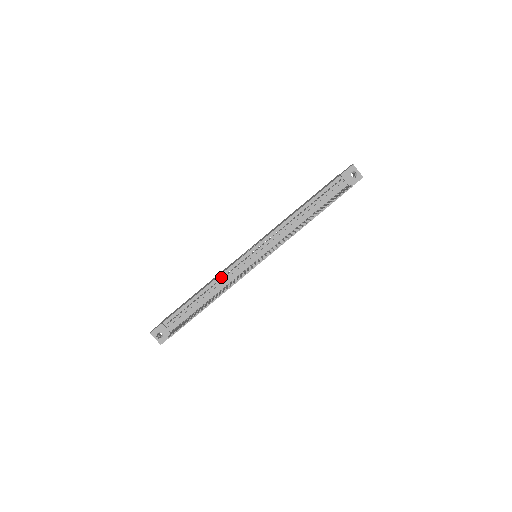
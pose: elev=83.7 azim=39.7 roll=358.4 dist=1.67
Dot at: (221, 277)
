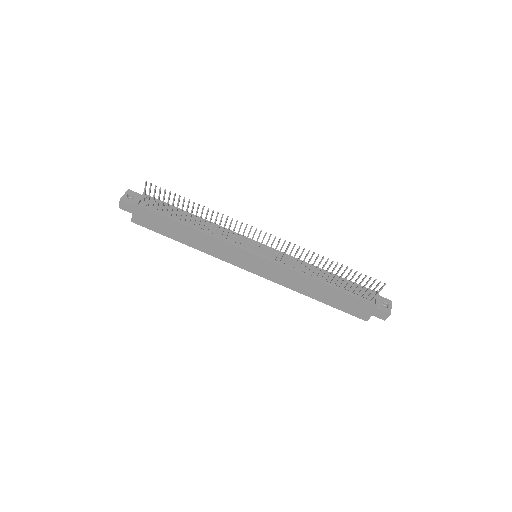
Dot at: (221, 228)
